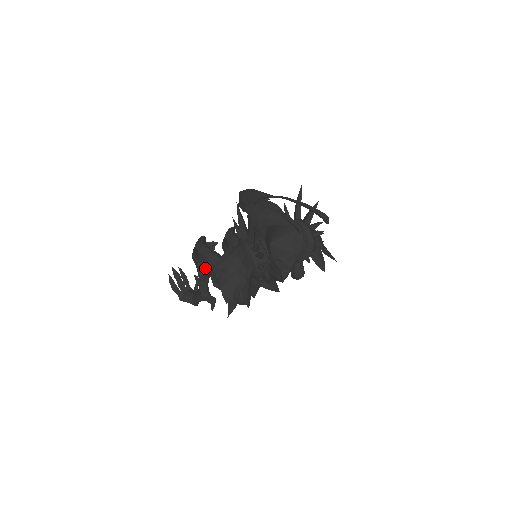
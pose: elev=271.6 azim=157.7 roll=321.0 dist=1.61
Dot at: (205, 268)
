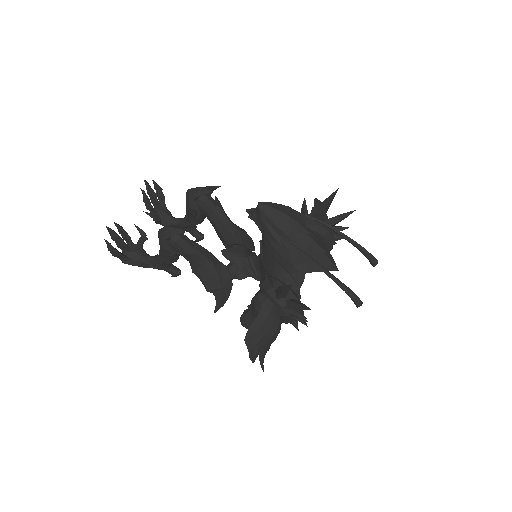
Dot at: (178, 257)
